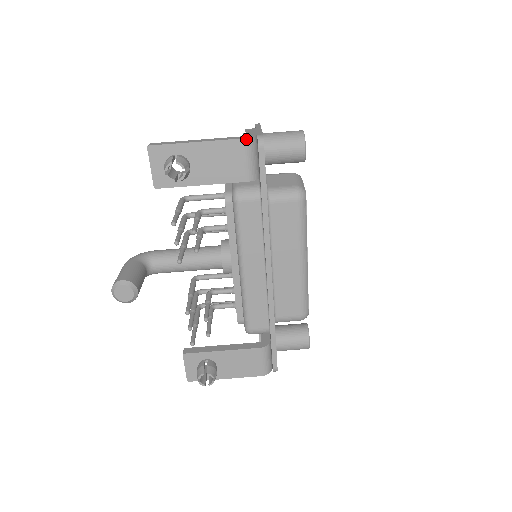
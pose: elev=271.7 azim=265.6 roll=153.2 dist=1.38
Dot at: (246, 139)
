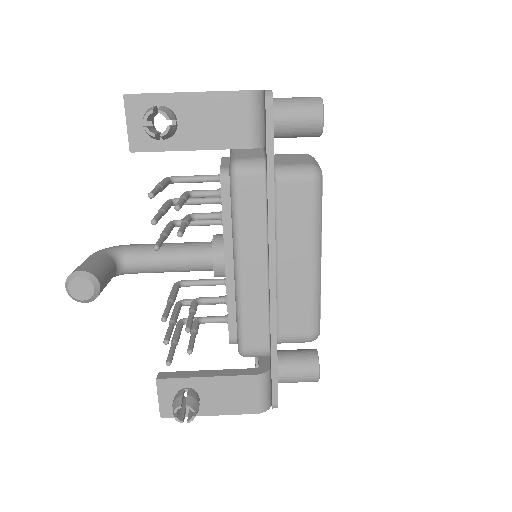
Dot at: (250, 92)
